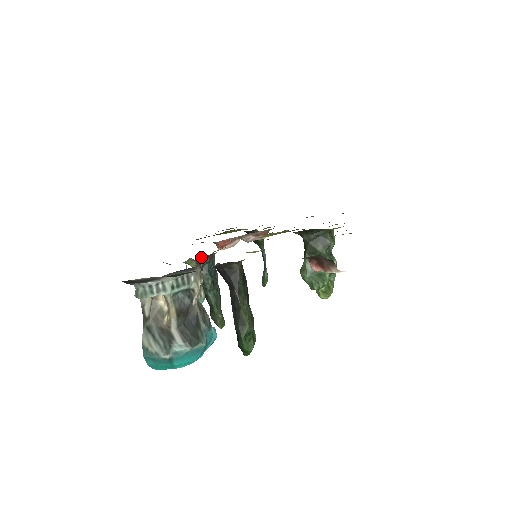
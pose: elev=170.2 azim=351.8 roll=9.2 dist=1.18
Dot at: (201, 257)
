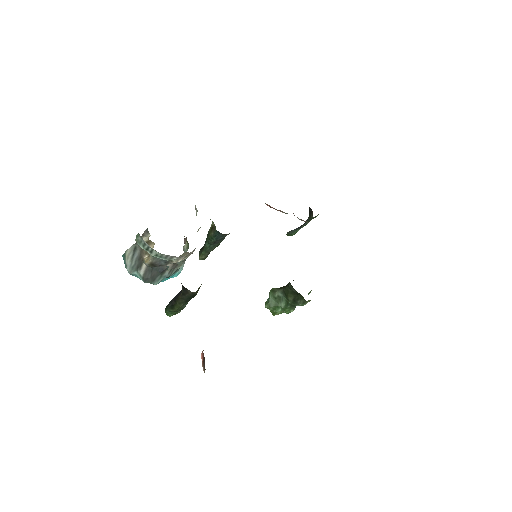
Dot at: occluded
